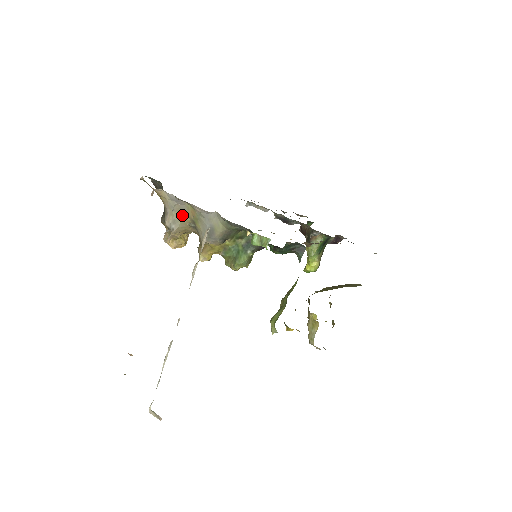
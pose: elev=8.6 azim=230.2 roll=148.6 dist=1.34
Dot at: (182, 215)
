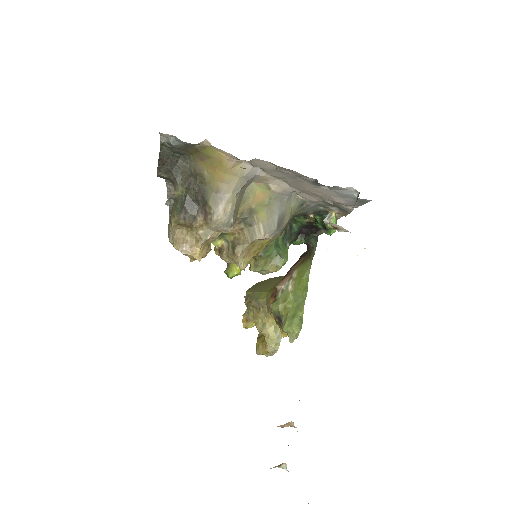
Dot at: occluded
